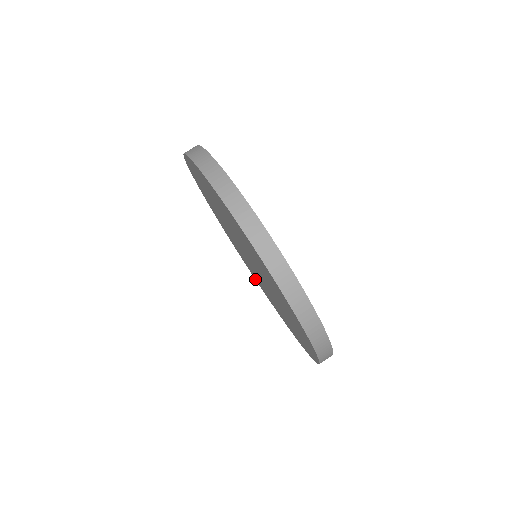
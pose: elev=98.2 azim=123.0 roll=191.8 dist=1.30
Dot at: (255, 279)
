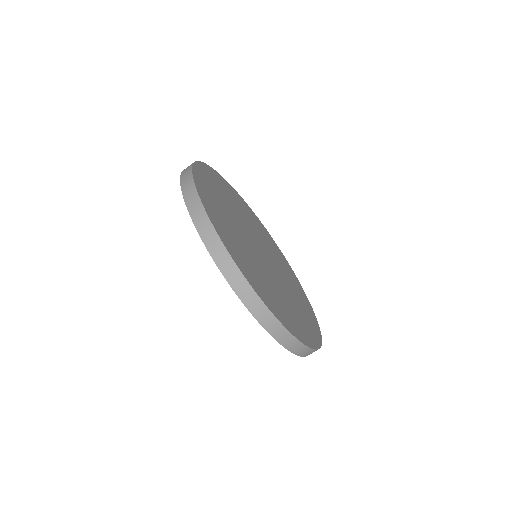
Dot at: occluded
